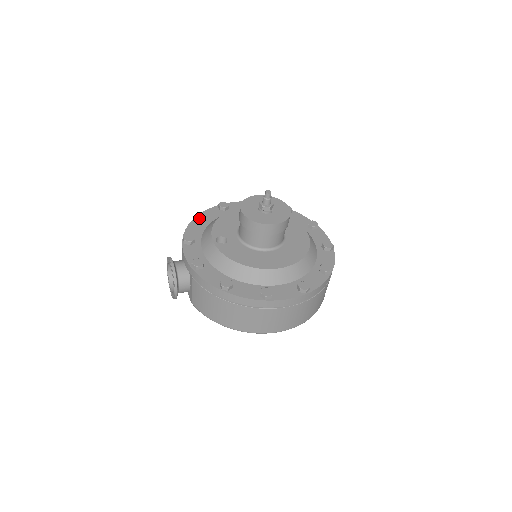
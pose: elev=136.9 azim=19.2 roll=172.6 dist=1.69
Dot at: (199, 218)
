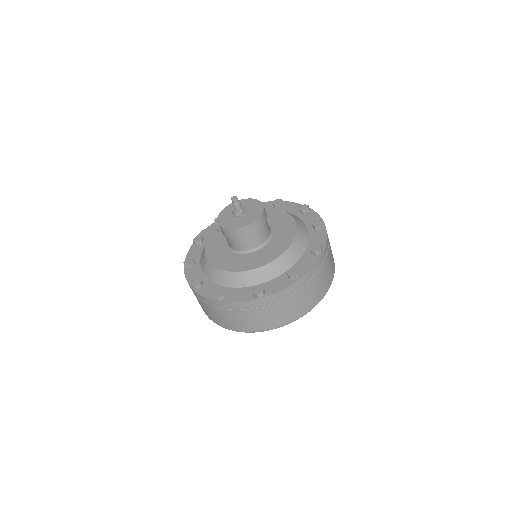
Dot at: occluded
